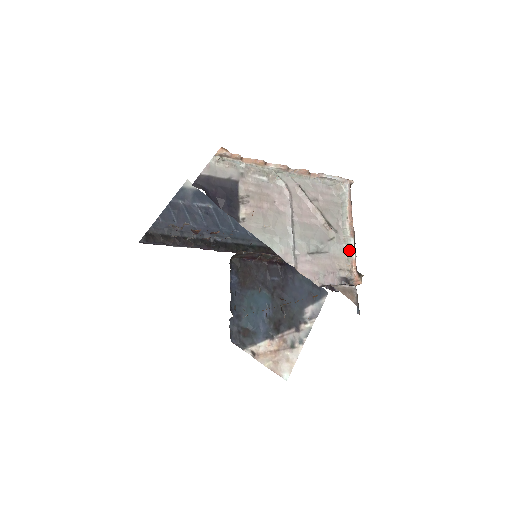
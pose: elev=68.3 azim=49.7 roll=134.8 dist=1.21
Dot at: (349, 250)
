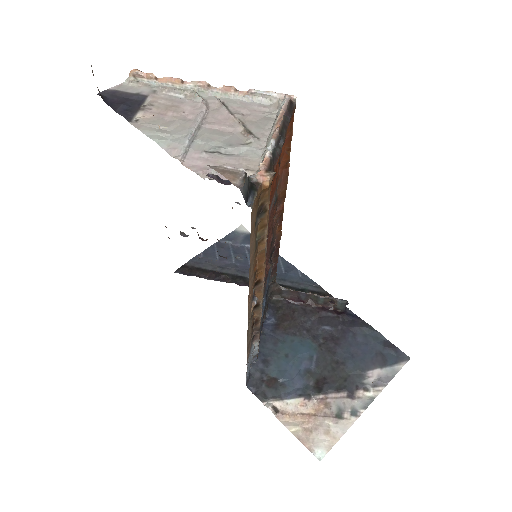
Dot at: (265, 151)
